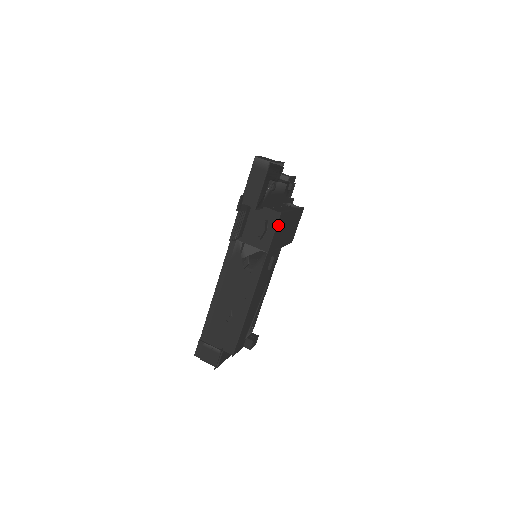
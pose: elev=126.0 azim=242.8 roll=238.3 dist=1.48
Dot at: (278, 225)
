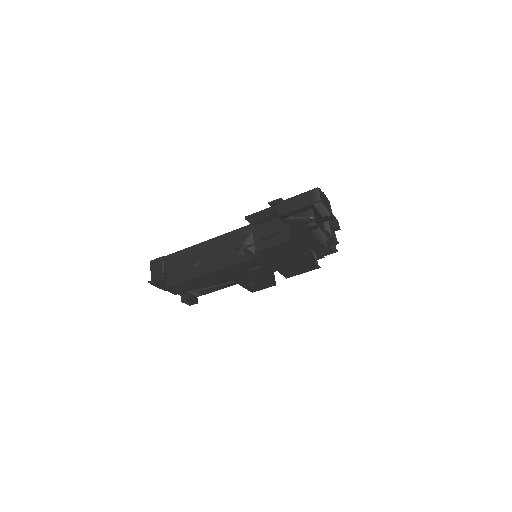
Dot at: (282, 245)
